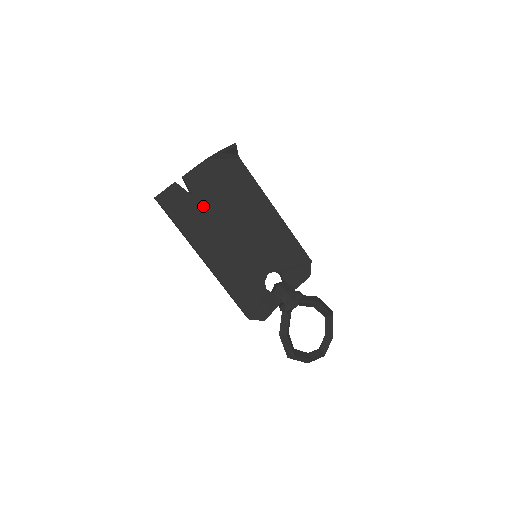
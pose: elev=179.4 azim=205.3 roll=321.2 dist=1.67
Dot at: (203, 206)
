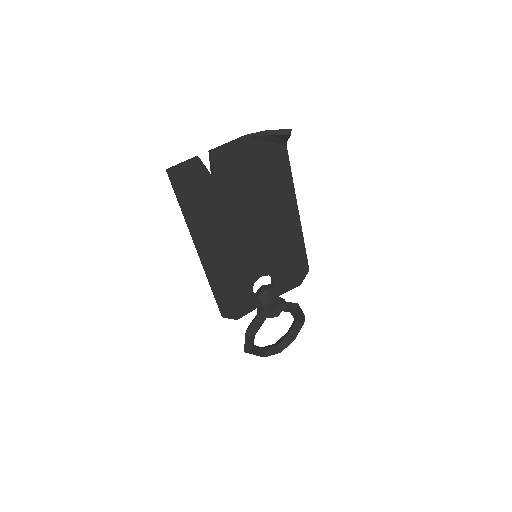
Dot at: (221, 193)
